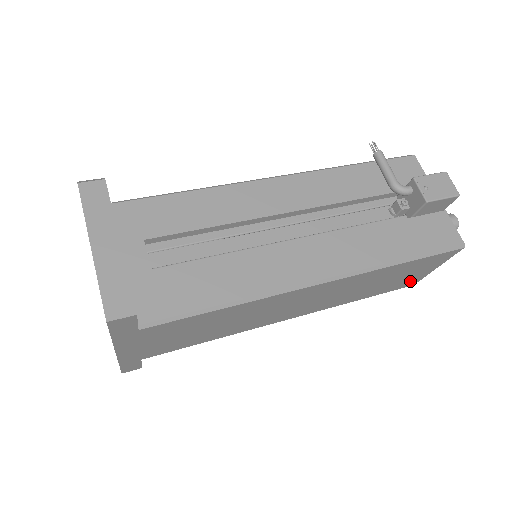
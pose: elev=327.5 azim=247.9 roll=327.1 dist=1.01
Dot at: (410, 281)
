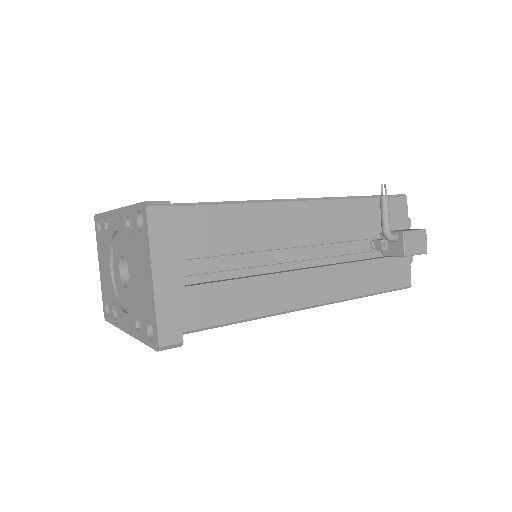
Dot at: occluded
